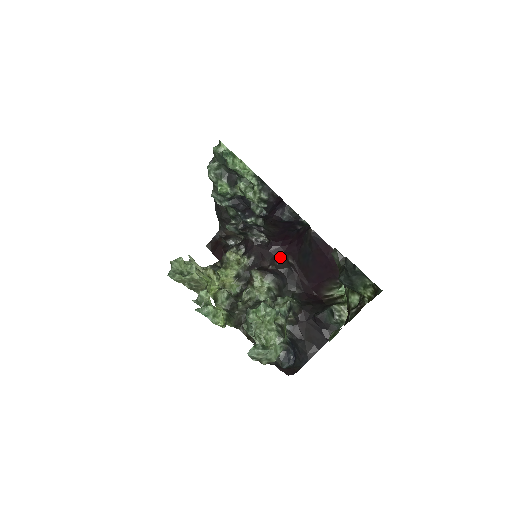
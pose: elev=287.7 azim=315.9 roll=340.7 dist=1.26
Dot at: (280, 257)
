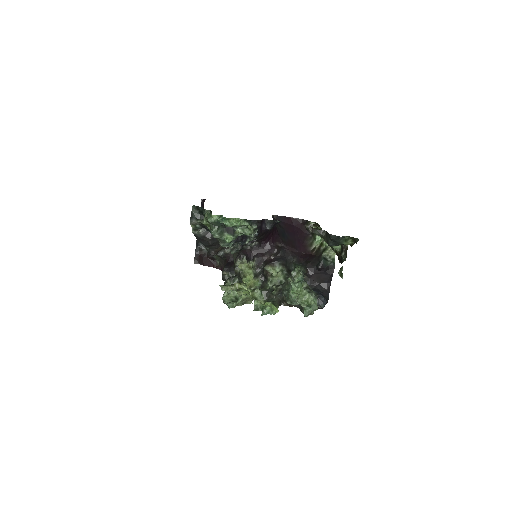
Dot at: (273, 248)
